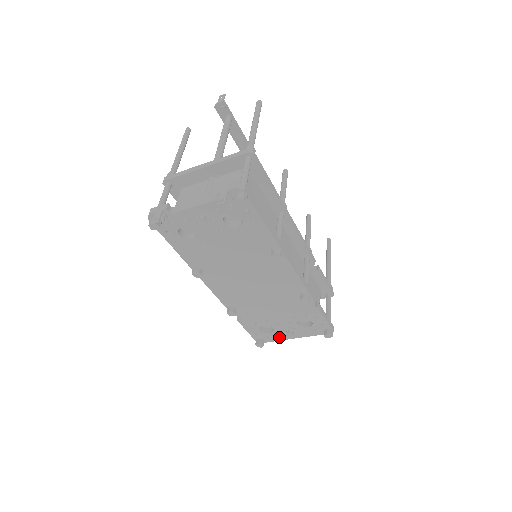
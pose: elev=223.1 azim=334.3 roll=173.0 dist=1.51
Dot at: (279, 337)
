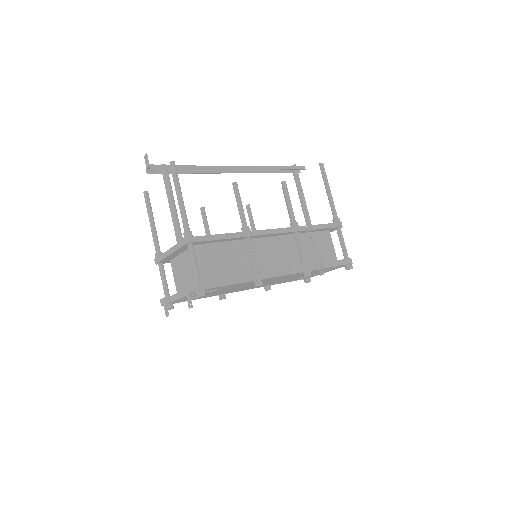
Dot at: (317, 274)
